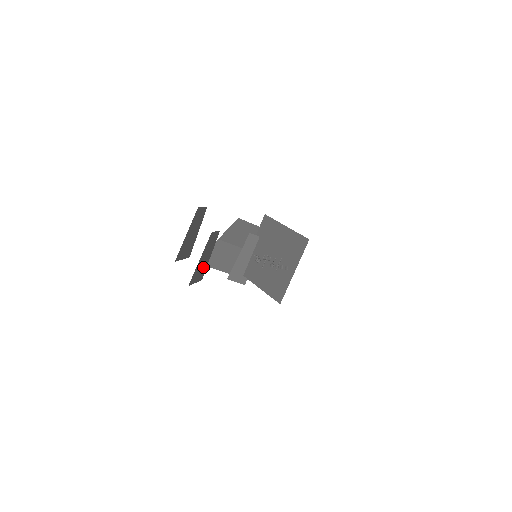
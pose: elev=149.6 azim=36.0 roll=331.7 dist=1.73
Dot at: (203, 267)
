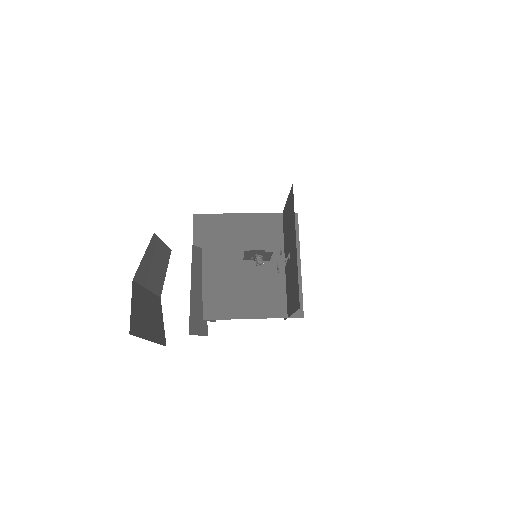
Dot at: occluded
